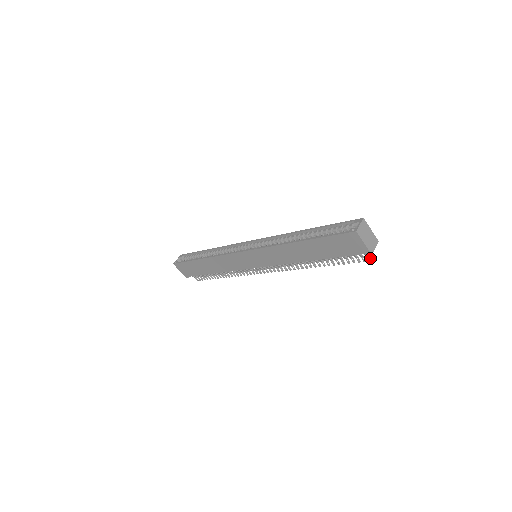
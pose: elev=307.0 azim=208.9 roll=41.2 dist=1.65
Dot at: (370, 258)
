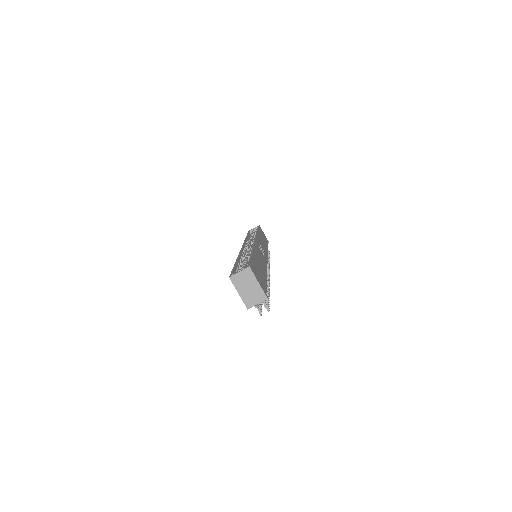
Dot at: (259, 312)
